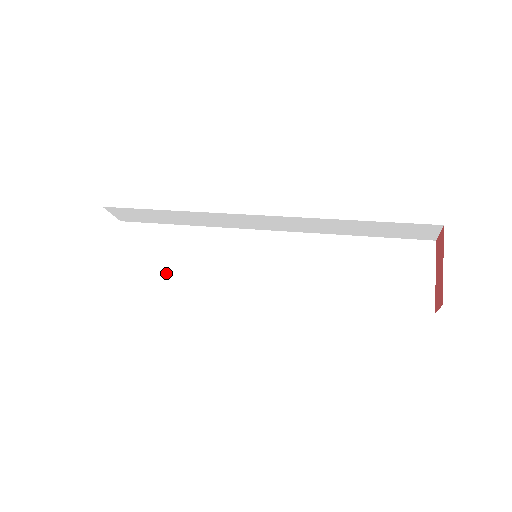
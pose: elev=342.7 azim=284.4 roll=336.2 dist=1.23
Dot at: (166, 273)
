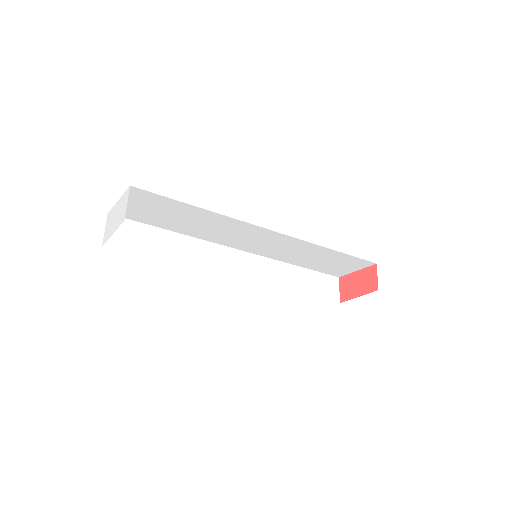
Dot at: occluded
